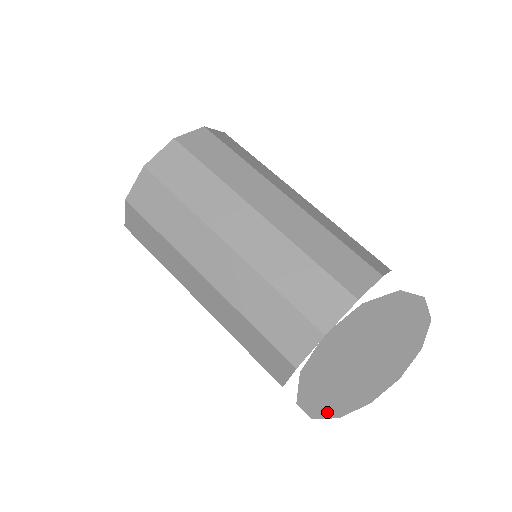
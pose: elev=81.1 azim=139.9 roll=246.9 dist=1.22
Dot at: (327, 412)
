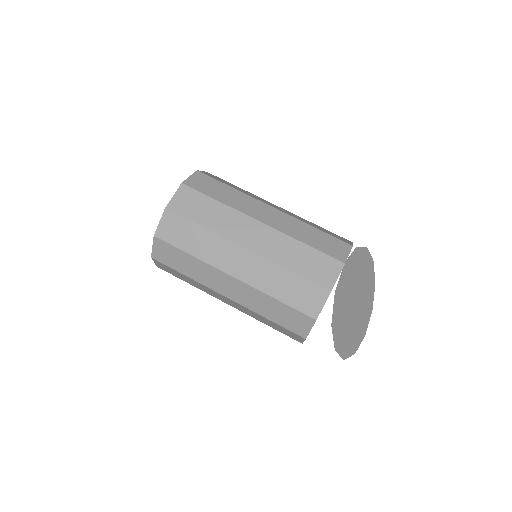
Dot at: (340, 348)
